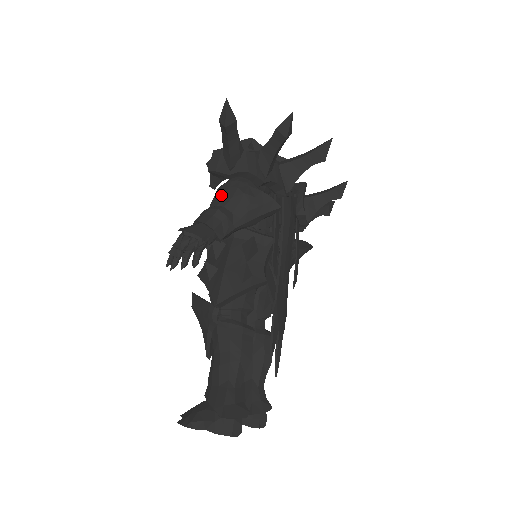
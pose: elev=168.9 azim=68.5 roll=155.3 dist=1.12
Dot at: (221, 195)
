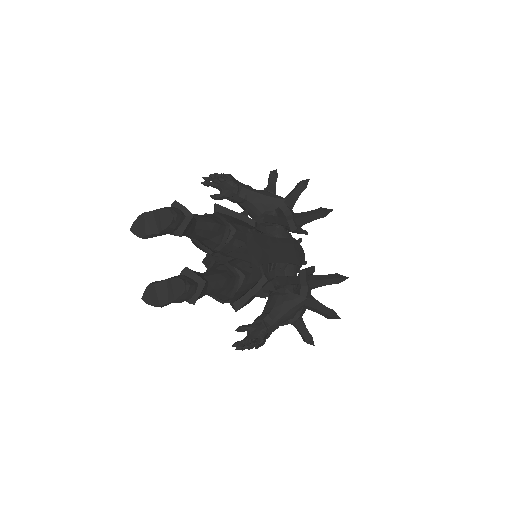
Dot at: occluded
